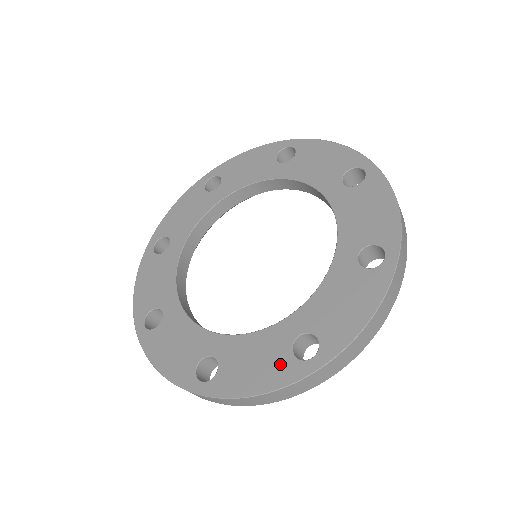
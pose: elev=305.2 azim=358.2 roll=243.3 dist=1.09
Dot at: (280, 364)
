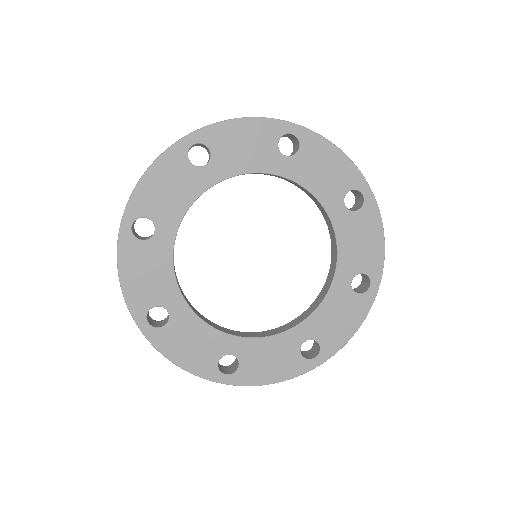
Dot at: (292, 362)
